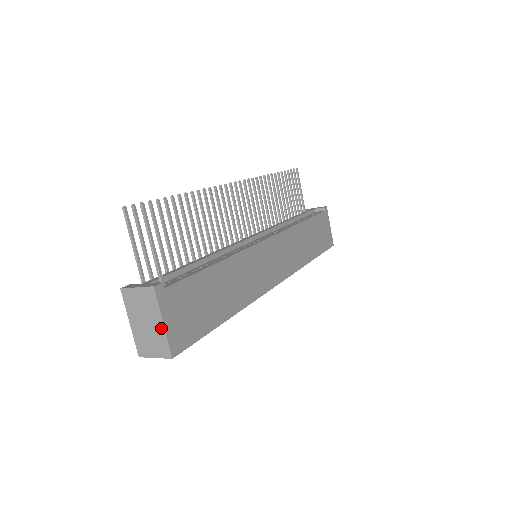
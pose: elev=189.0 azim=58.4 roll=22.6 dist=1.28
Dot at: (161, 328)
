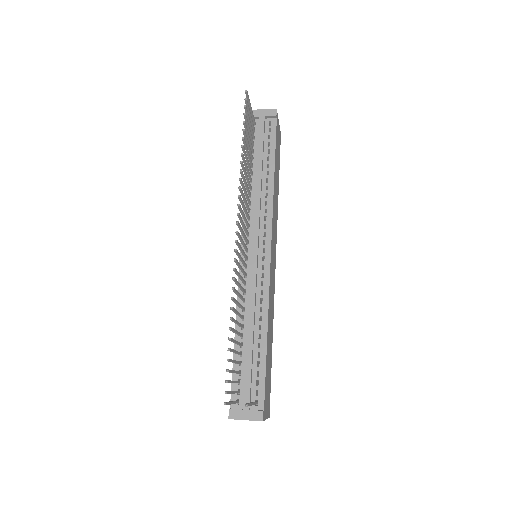
Dot at: occluded
